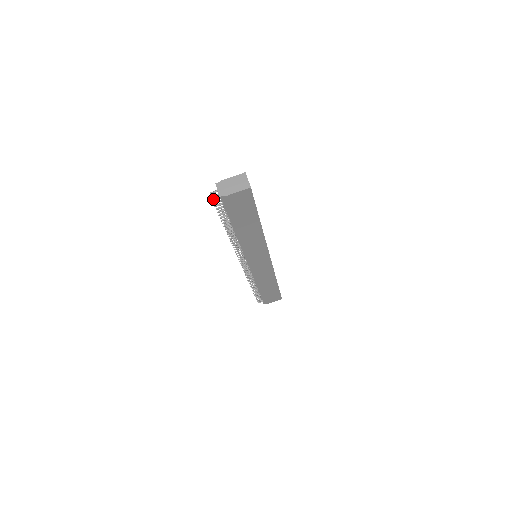
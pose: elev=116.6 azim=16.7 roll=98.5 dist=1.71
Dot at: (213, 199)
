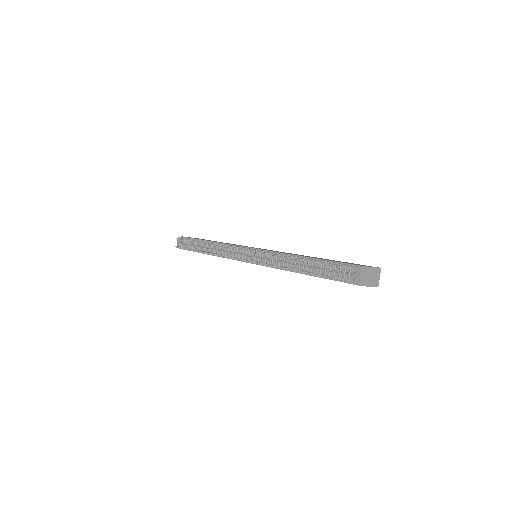
Dot at: (338, 266)
